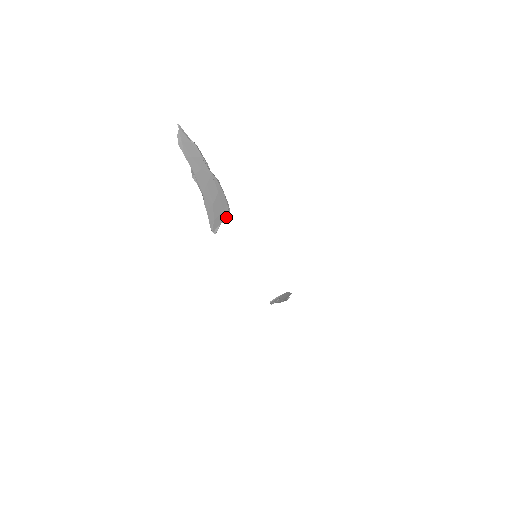
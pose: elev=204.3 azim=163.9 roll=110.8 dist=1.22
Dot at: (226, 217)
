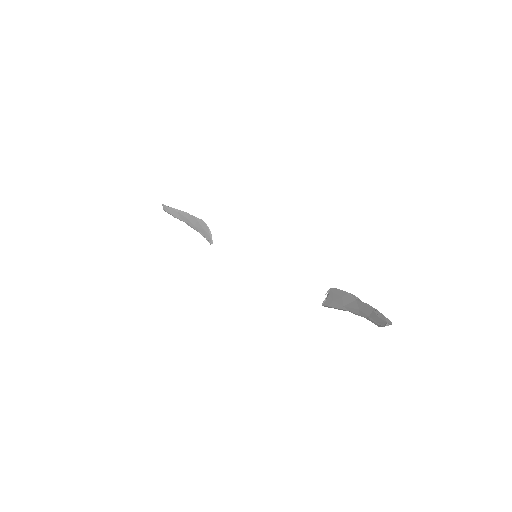
Dot at: (328, 292)
